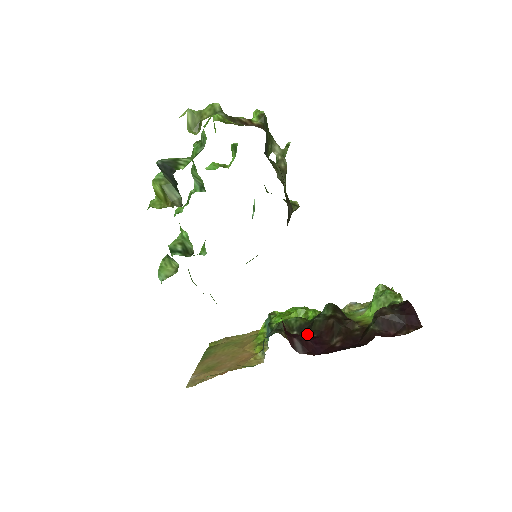
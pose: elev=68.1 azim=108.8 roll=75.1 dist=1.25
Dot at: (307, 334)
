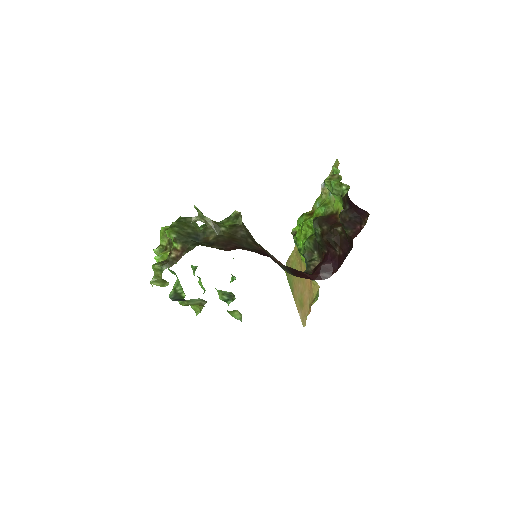
Dot at: (322, 252)
